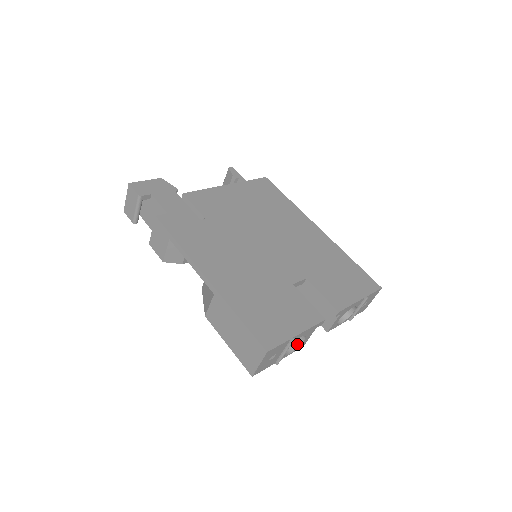
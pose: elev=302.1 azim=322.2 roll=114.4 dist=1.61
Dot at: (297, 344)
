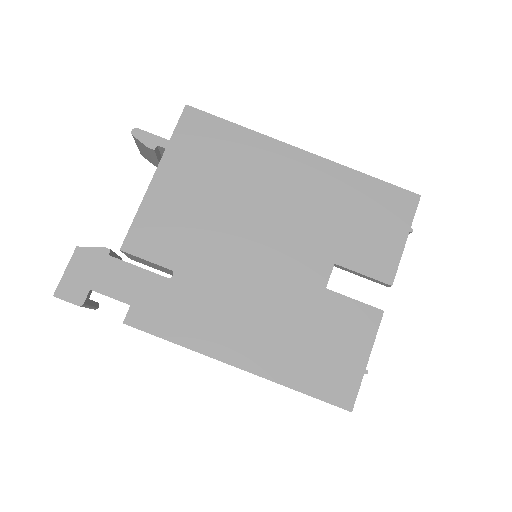
Dot at: occluded
